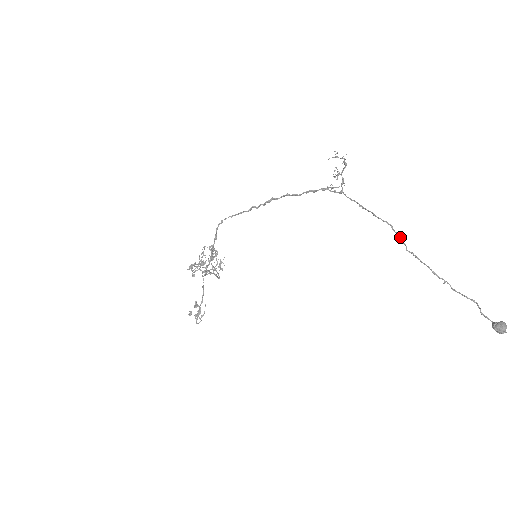
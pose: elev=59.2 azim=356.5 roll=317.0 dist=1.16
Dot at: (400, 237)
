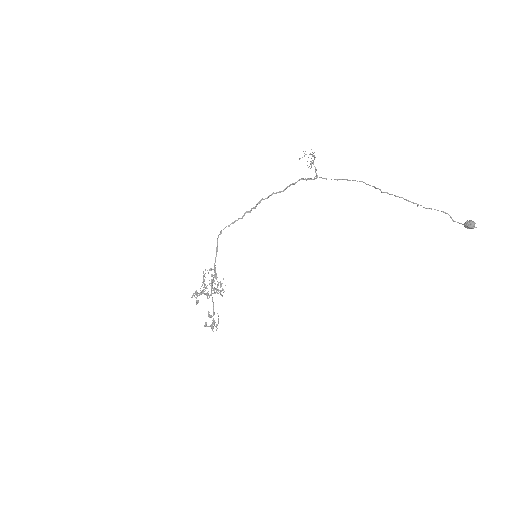
Dot at: occluded
